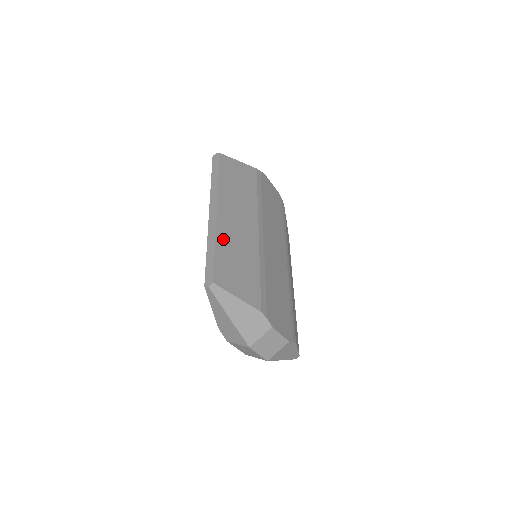
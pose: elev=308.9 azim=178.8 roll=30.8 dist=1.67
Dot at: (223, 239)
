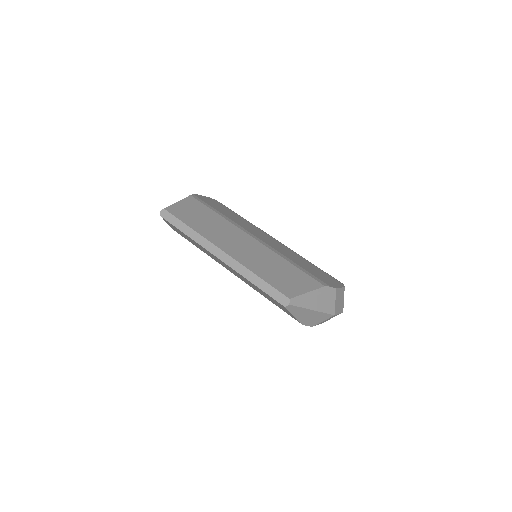
Dot at: (252, 266)
